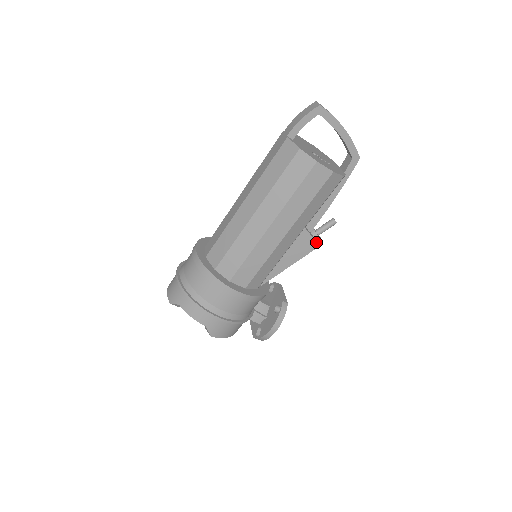
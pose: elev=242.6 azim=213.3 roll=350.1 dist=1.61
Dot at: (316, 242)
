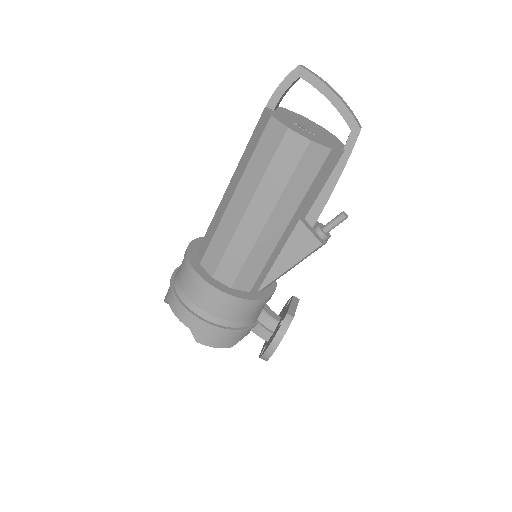
Dot at: (317, 239)
